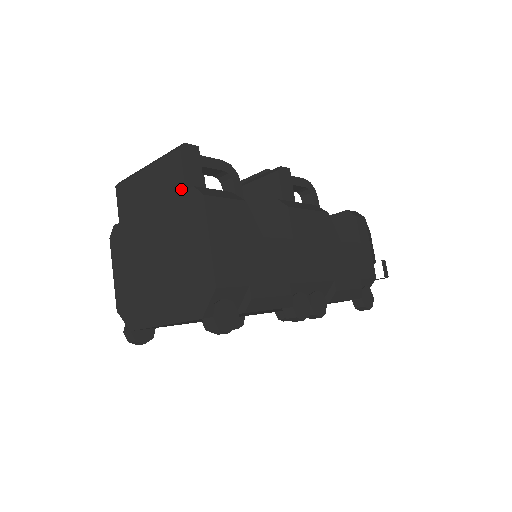
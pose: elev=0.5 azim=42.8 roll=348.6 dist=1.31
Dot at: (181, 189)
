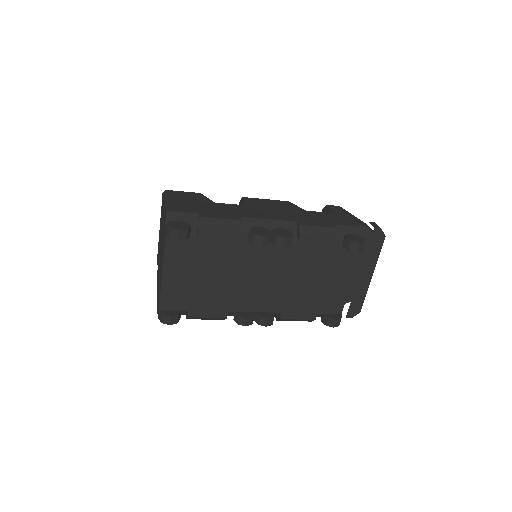
Dot at: occluded
